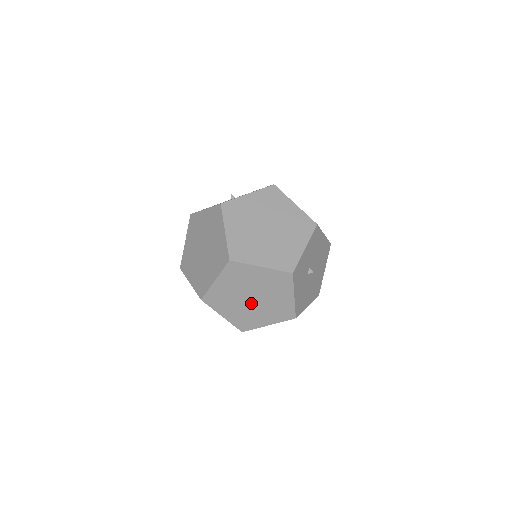
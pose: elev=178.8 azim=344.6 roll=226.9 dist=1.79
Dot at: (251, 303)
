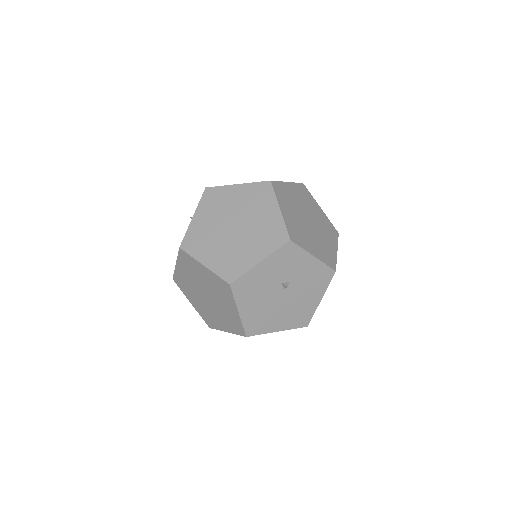
Dot at: (227, 230)
